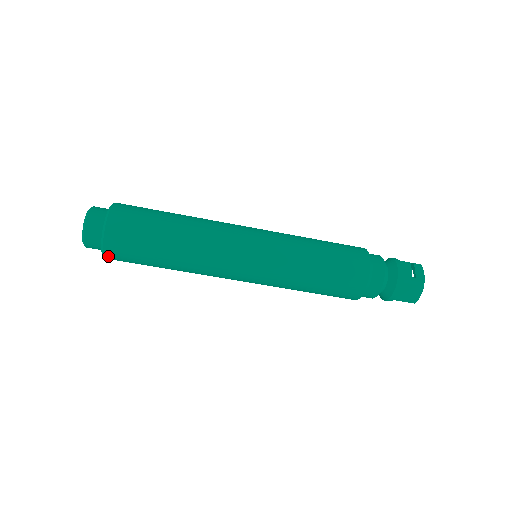
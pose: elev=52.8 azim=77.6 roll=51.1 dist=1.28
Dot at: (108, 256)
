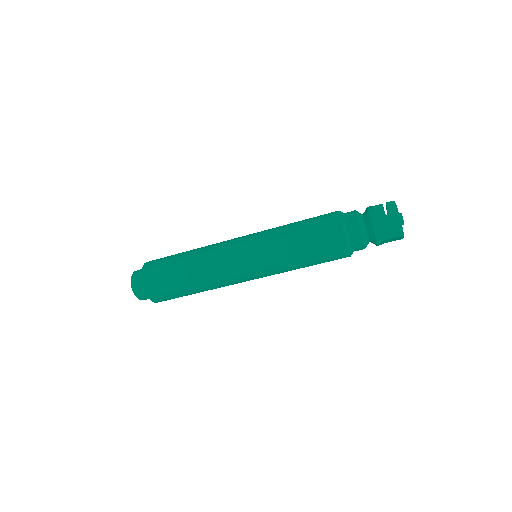
Dot at: (154, 300)
